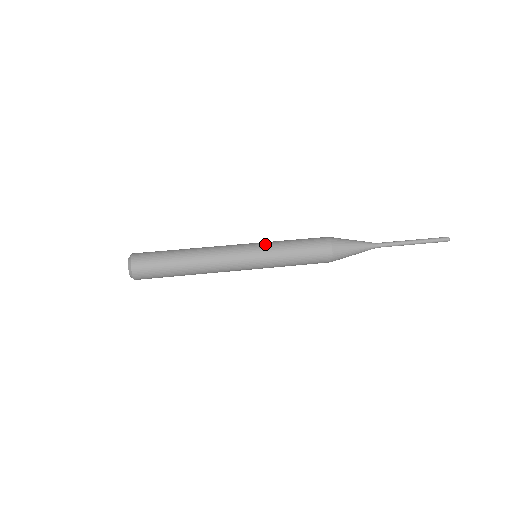
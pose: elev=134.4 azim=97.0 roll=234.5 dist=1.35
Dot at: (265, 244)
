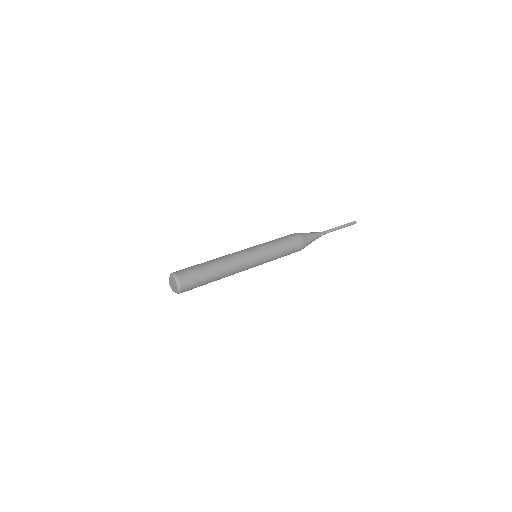
Dot at: (263, 246)
